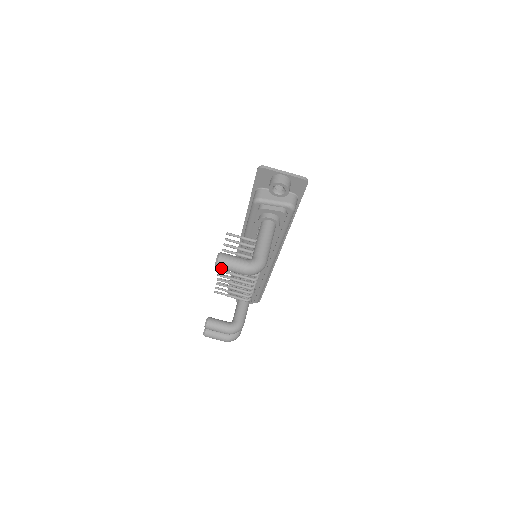
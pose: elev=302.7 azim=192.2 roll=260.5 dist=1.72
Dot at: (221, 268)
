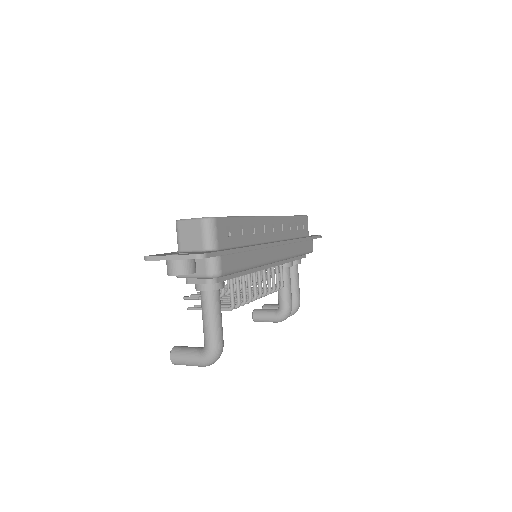
Dot at: occluded
